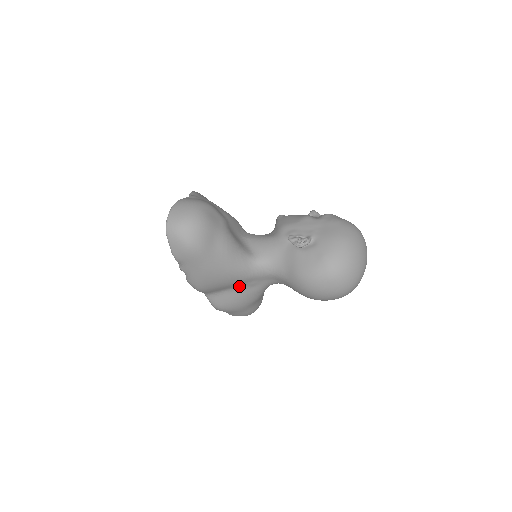
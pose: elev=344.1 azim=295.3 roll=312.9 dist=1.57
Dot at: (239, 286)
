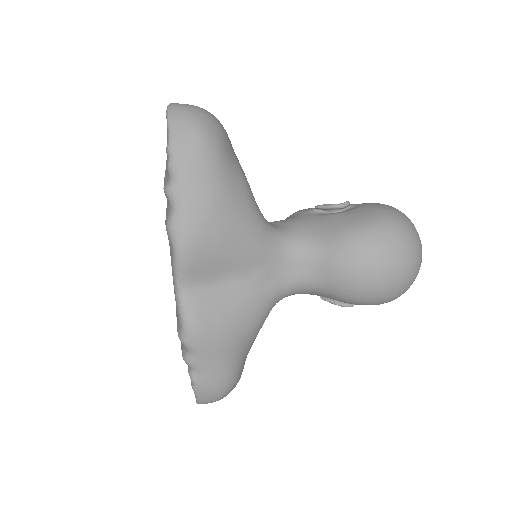
Dot at: (242, 274)
